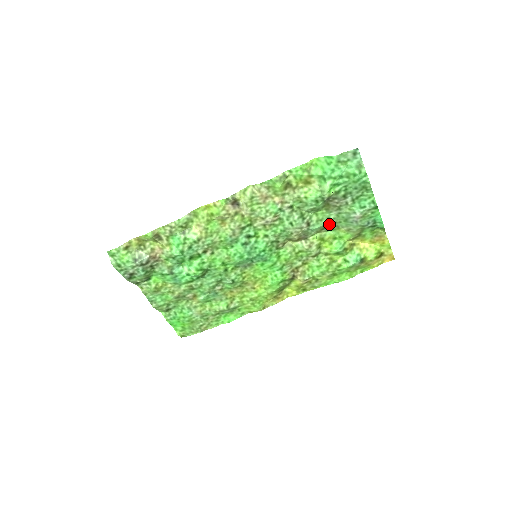
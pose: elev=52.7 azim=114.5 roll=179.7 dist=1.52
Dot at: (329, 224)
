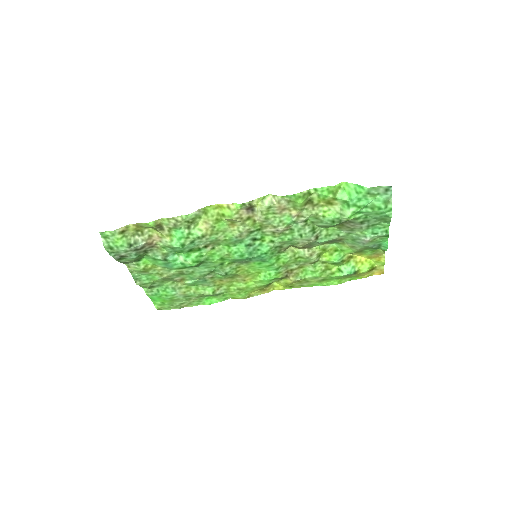
Dot at: (336, 239)
